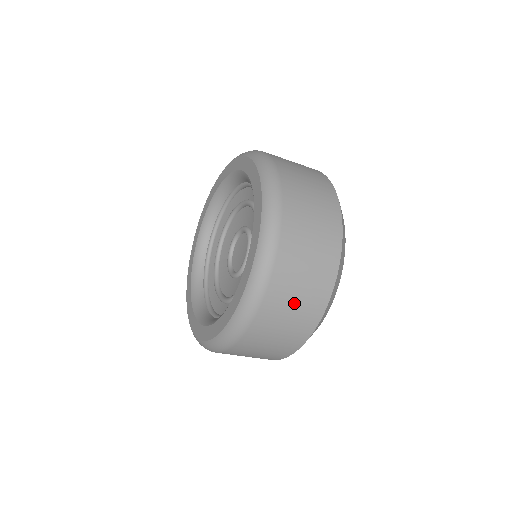
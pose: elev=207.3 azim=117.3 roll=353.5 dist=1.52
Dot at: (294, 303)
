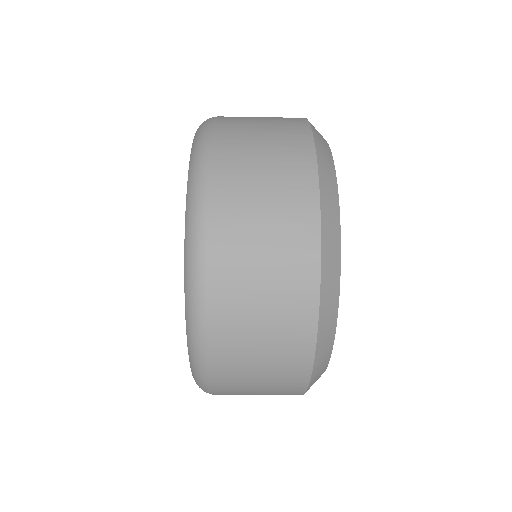
Dot at: (262, 248)
